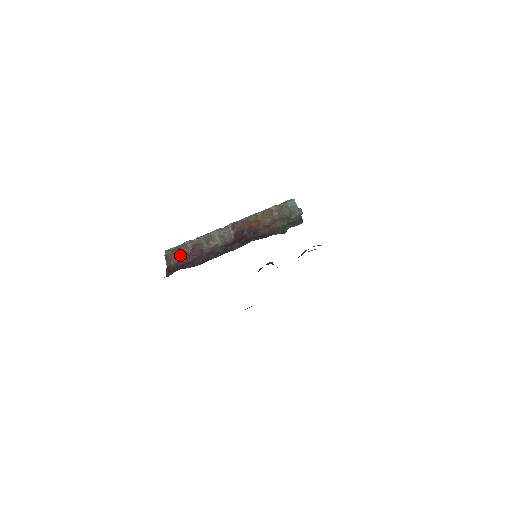
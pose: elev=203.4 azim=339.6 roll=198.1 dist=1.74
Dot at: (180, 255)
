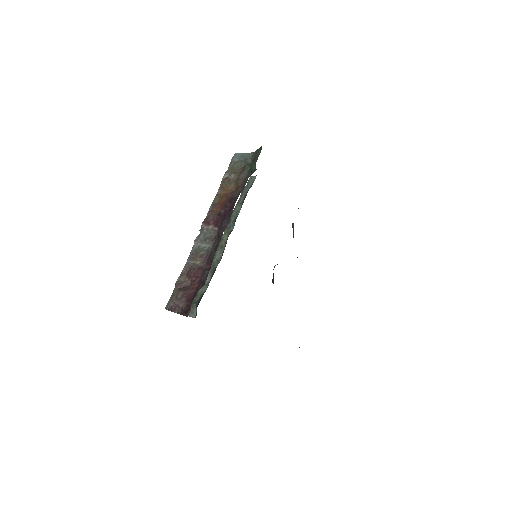
Dot at: (182, 292)
